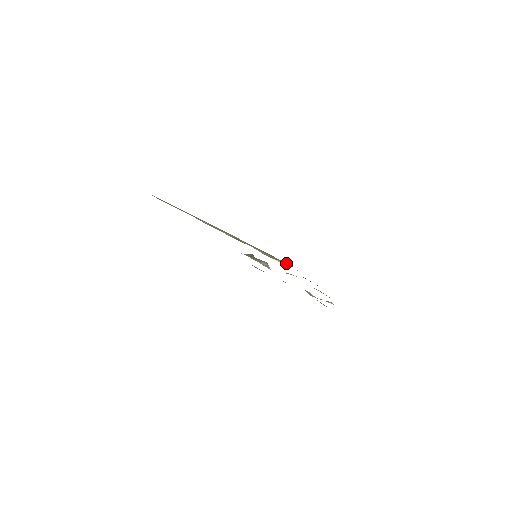
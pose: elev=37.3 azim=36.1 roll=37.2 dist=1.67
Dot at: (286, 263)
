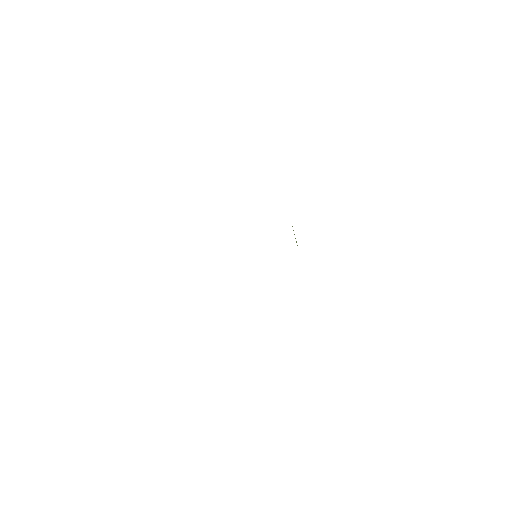
Dot at: occluded
